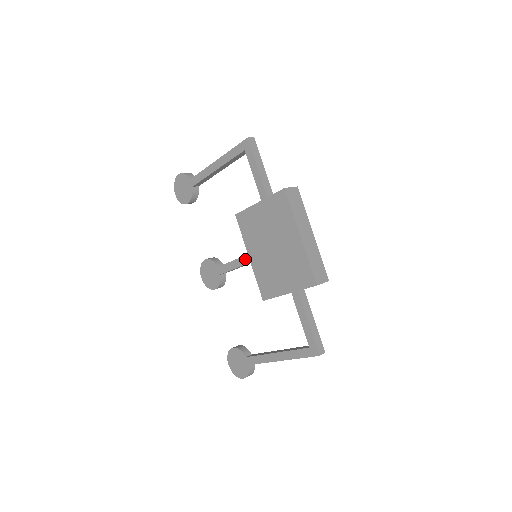
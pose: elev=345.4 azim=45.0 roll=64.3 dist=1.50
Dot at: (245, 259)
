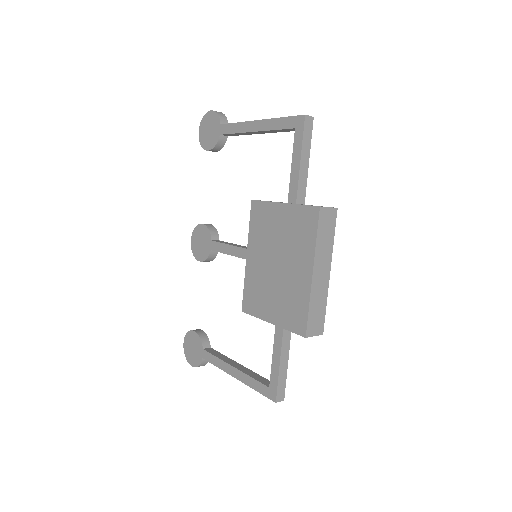
Dot at: (243, 252)
